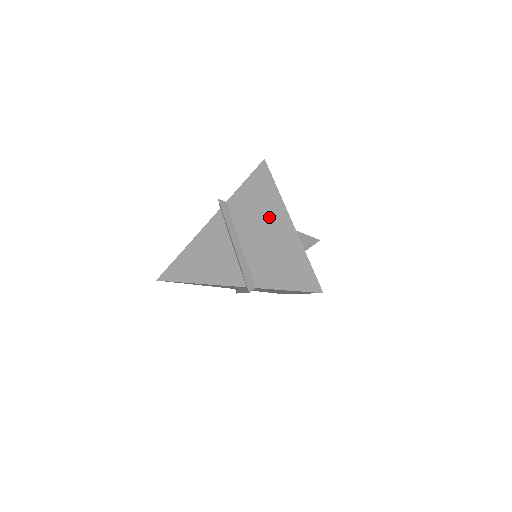
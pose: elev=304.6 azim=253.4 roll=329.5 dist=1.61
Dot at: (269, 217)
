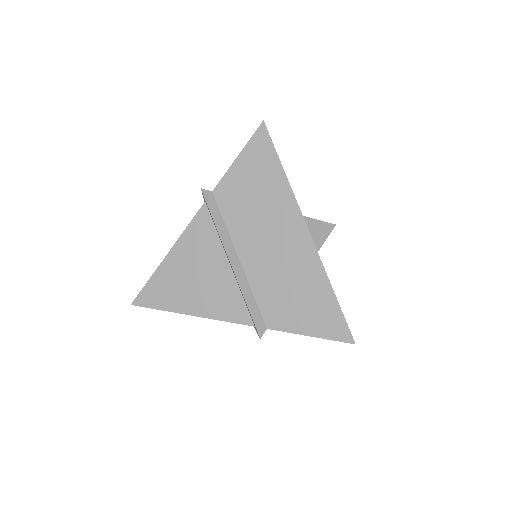
Dot at: (277, 224)
